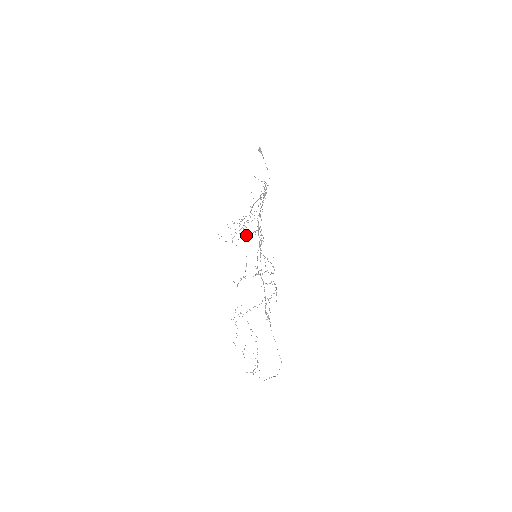
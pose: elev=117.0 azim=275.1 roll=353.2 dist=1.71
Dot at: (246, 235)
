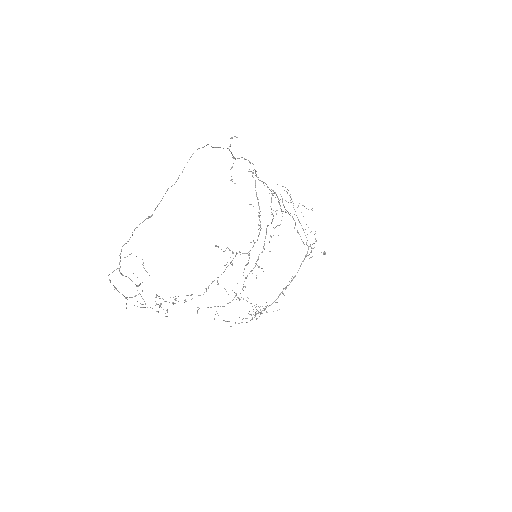
Dot at: occluded
